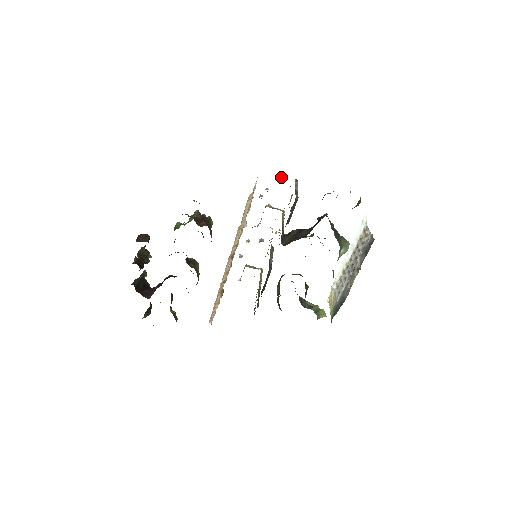
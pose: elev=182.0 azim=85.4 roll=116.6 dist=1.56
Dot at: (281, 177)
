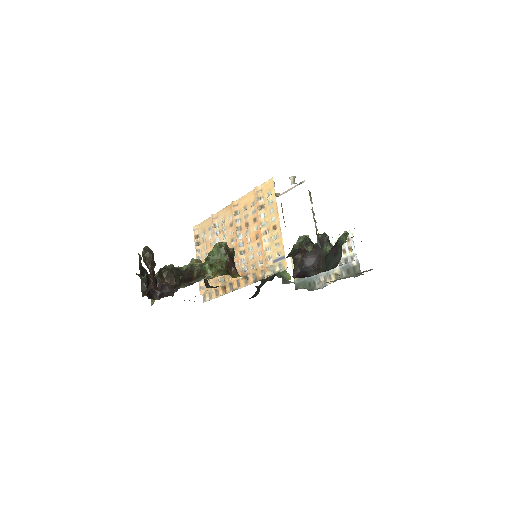
Dot at: (292, 176)
